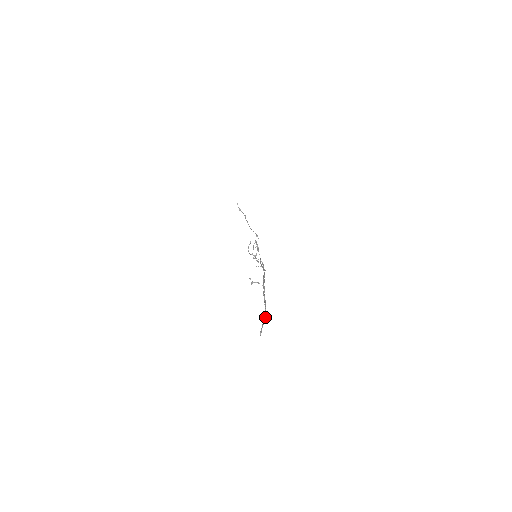
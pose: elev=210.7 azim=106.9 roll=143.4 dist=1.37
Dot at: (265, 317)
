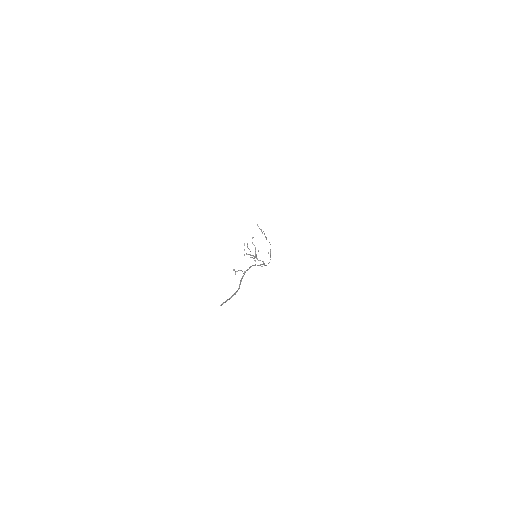
Dot at: (235, 293)
